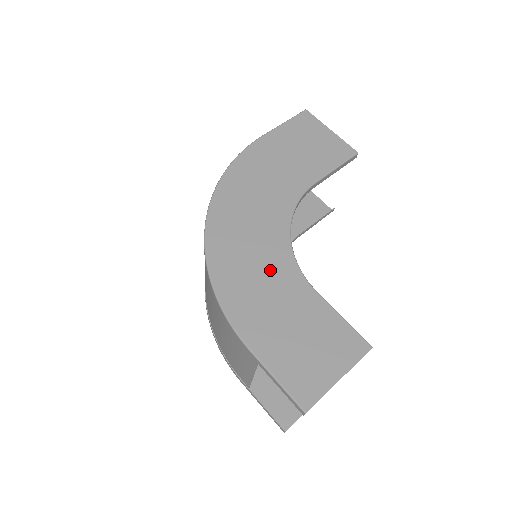
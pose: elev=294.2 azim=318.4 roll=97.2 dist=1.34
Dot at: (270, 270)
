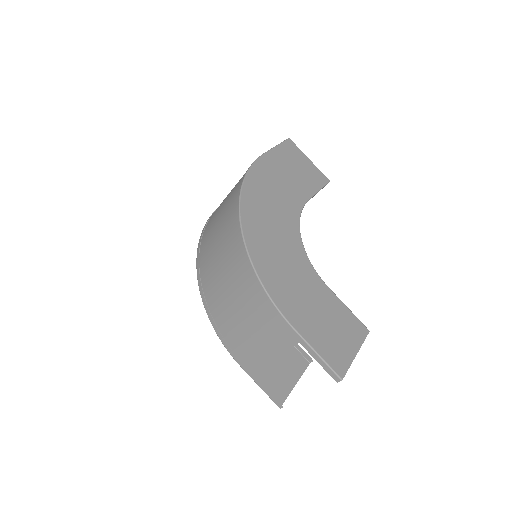
Dot at: (295, 267)
